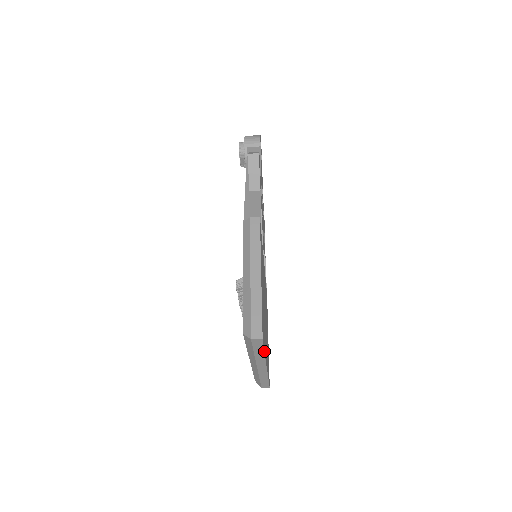
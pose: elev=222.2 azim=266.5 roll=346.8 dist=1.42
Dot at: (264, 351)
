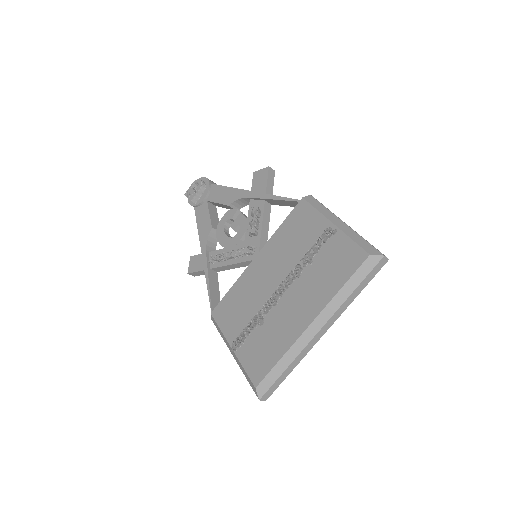
Dot at: occluded
